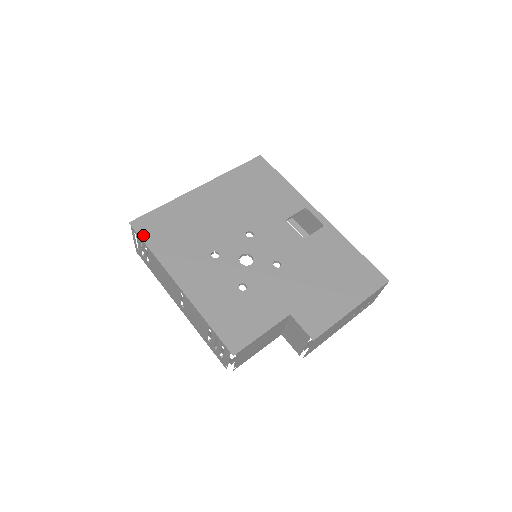
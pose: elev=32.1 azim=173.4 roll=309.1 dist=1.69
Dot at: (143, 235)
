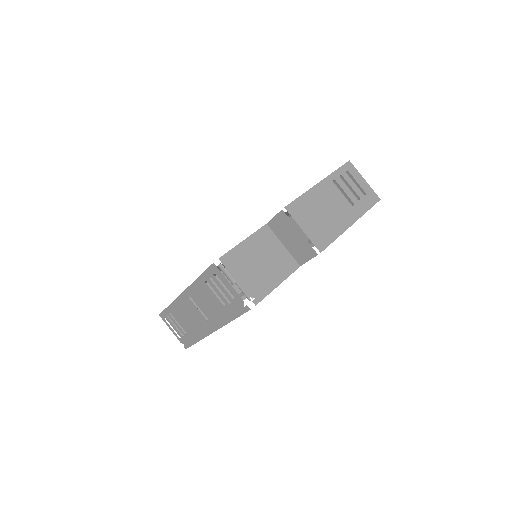
Dot at: occluded
